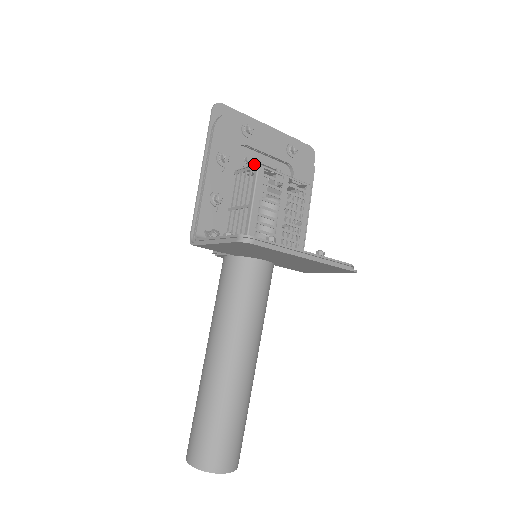
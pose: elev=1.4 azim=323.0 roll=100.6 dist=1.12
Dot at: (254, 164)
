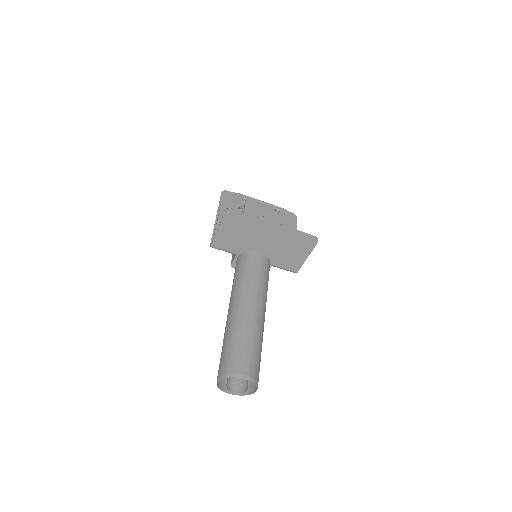
Dot at: (244, 204)
